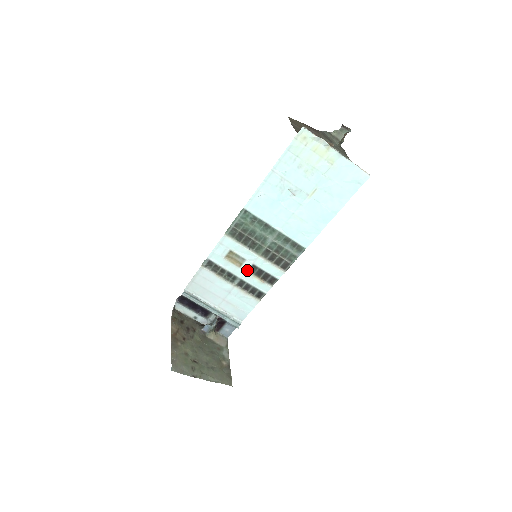
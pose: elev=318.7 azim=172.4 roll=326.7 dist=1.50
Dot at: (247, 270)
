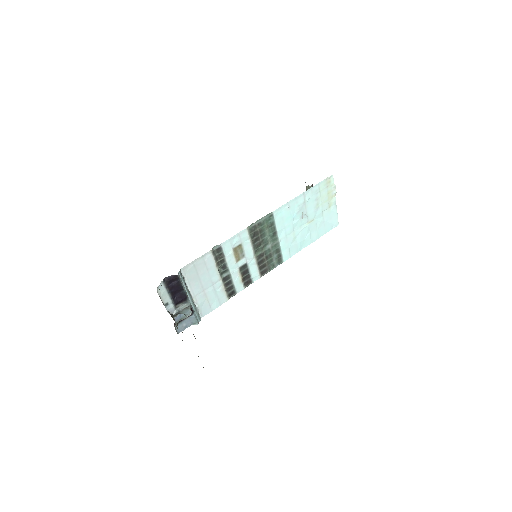
Dot at: (239, 267)
